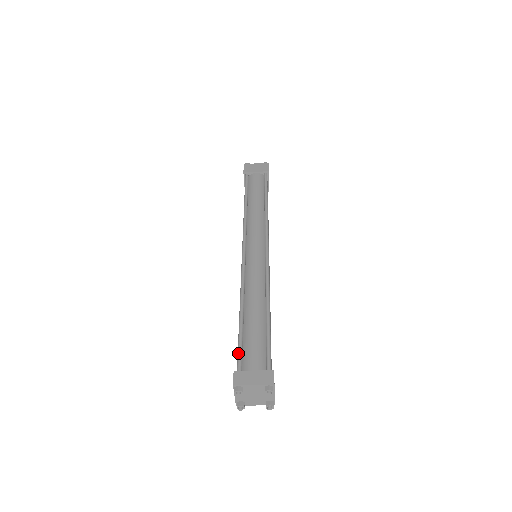
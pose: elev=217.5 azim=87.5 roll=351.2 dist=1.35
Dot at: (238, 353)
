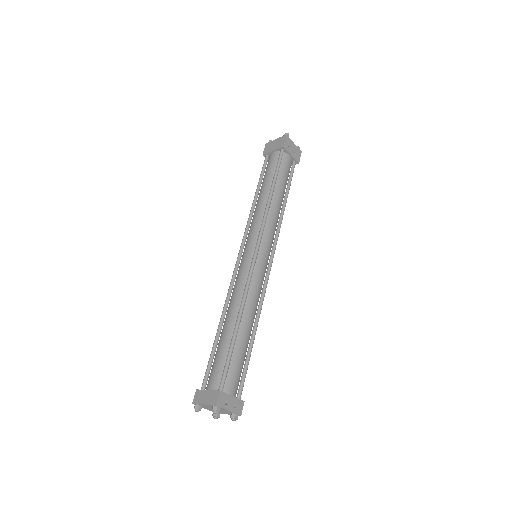
Dot at: occluded
